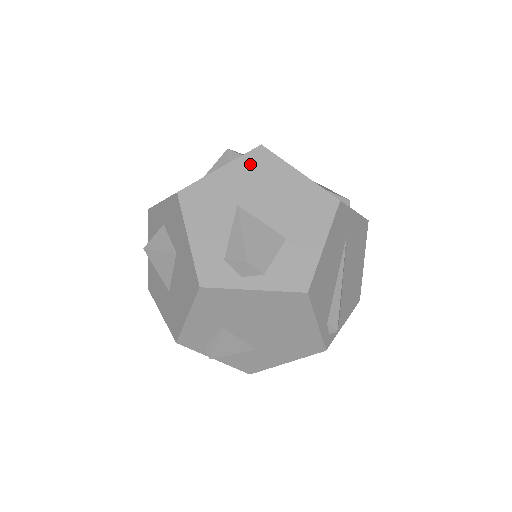
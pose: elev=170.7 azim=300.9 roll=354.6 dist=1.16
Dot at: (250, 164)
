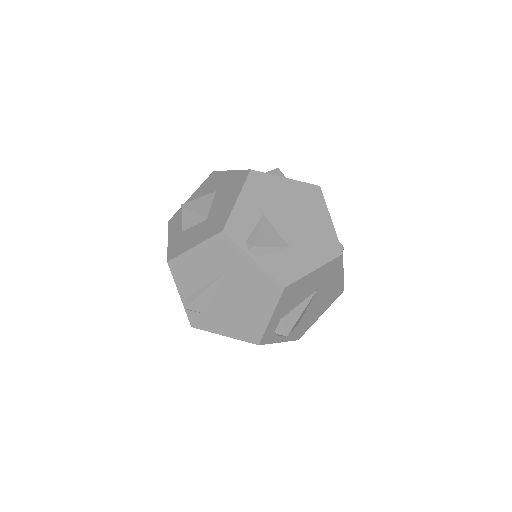
Dot at: occluded
